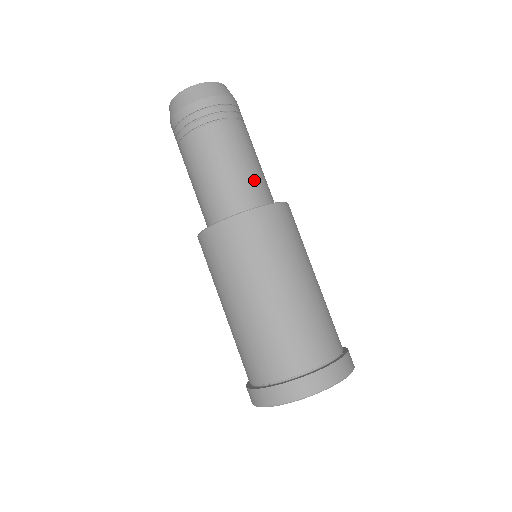
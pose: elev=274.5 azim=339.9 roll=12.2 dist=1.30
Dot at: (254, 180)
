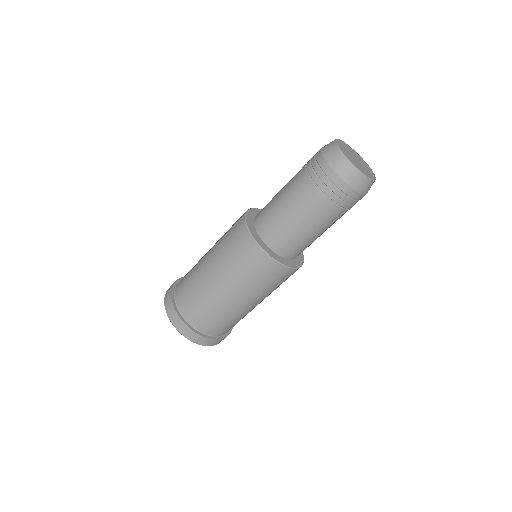
Dot at: (300, 243)
